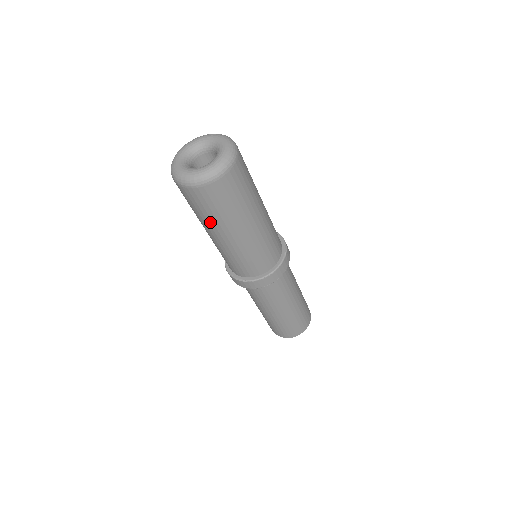
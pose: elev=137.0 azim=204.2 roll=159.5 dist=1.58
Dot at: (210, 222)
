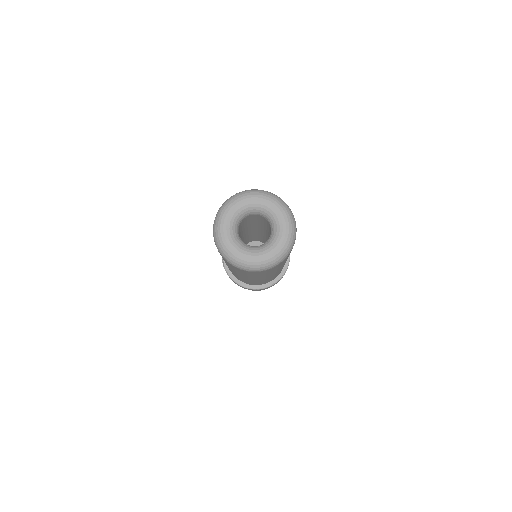
Dot at: occluded
